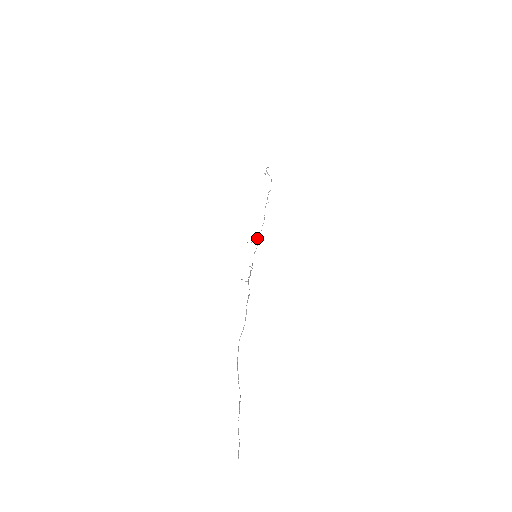
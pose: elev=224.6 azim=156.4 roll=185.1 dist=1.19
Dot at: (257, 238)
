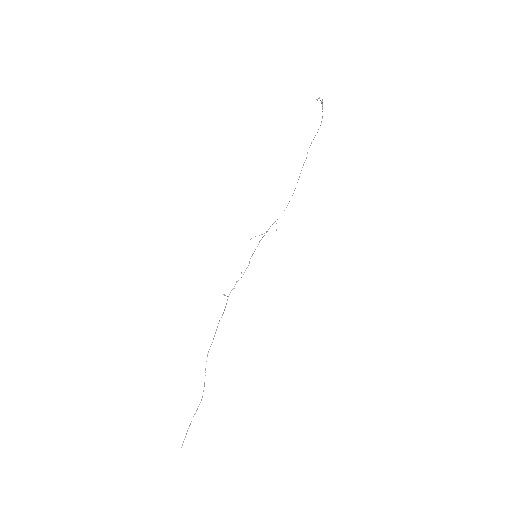
Dot at: (270, 226)
